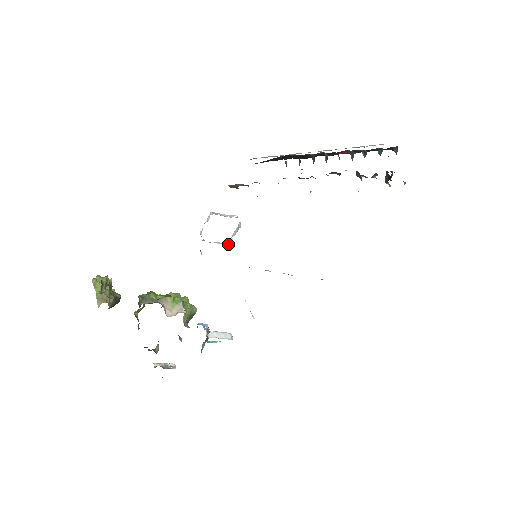
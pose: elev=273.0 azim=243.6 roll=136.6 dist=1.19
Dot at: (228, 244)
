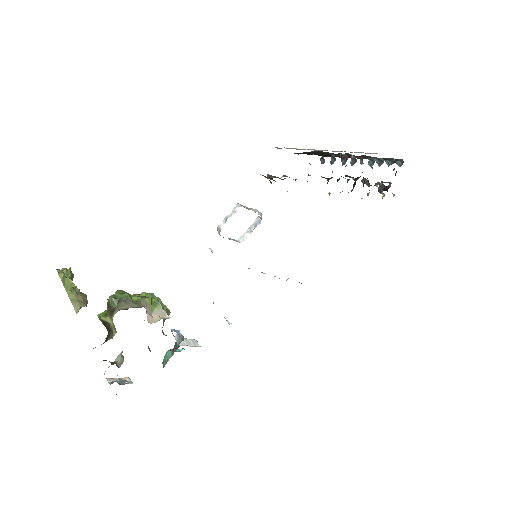
Dot at: (240, 241)
